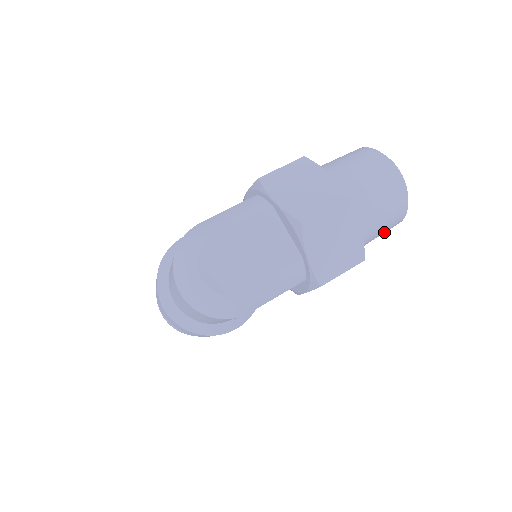
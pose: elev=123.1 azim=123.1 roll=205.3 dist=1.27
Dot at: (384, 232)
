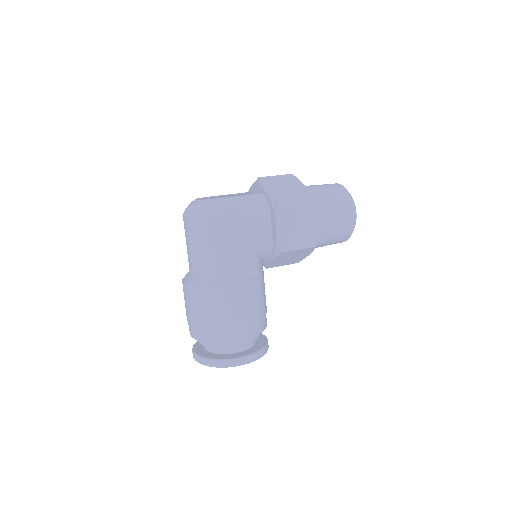
Dot at: (341, 213)
